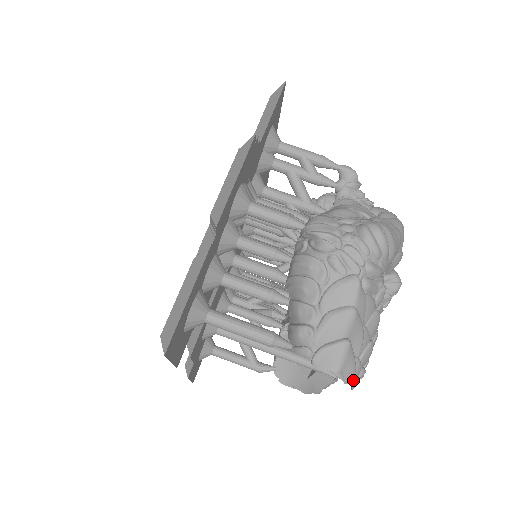
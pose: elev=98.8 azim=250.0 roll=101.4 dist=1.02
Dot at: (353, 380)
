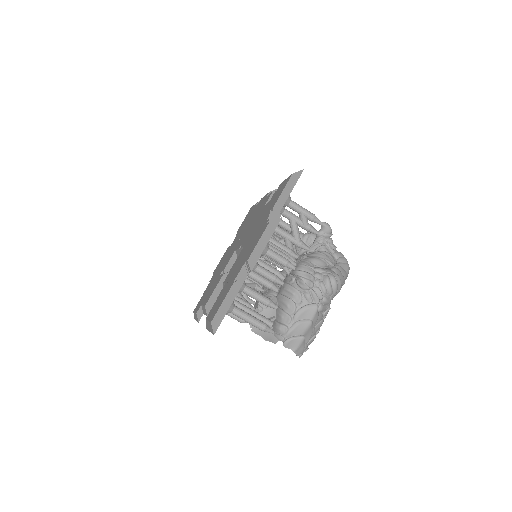
Dot at: (301, 353)
